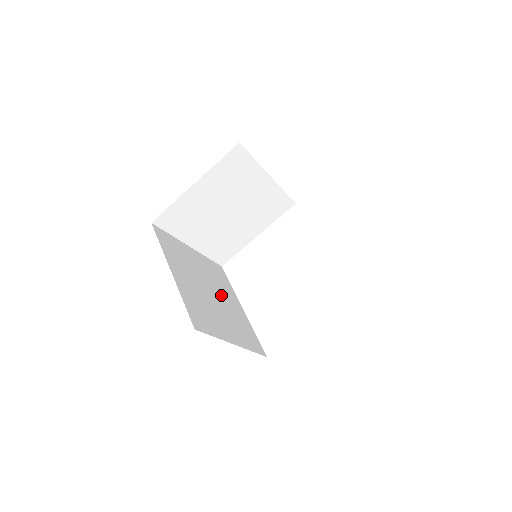
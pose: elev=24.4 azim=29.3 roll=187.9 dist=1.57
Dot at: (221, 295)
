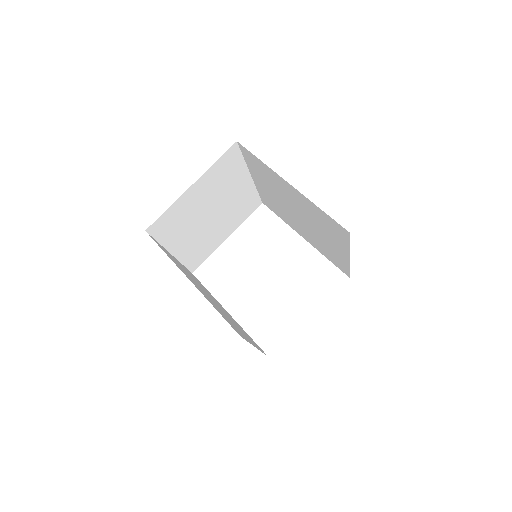
Dot at: (215, 301)
